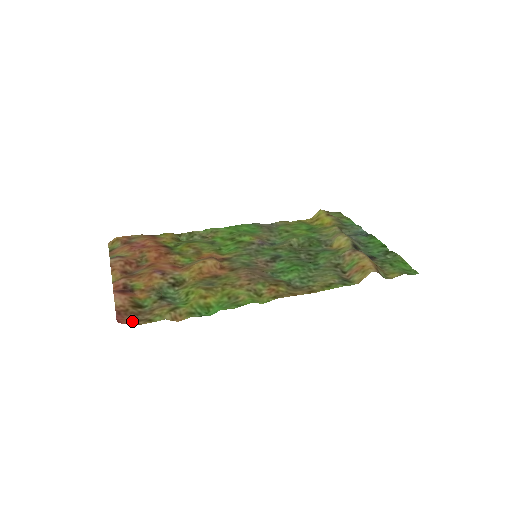
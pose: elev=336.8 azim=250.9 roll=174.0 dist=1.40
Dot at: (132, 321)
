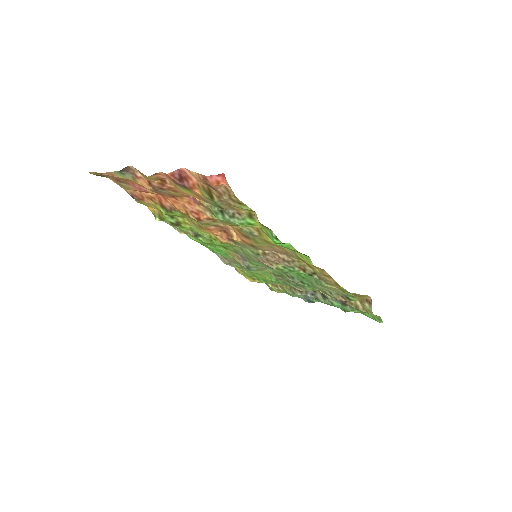
Dot at: (228, 189)
